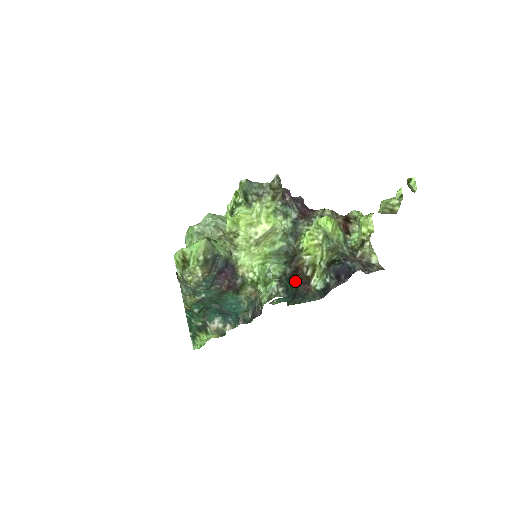
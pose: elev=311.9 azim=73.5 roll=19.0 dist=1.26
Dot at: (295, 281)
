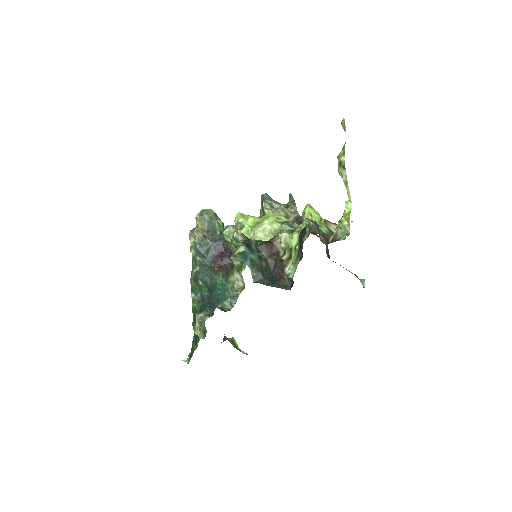
Dot at: (268, 259)
